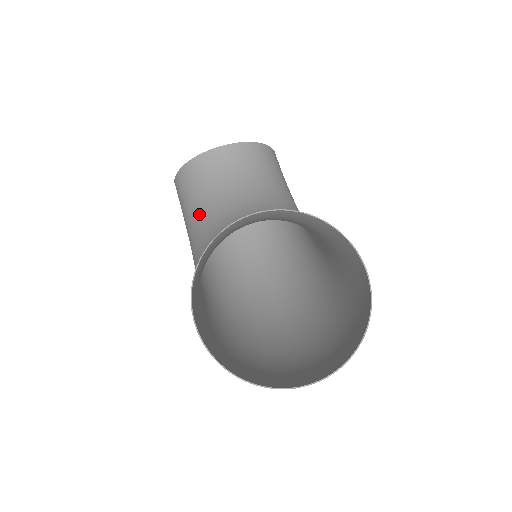
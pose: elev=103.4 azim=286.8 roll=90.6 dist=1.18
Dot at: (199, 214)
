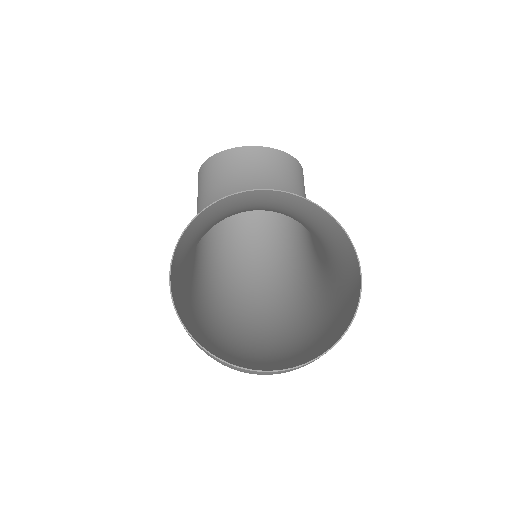
Dot at: (212, 202)
